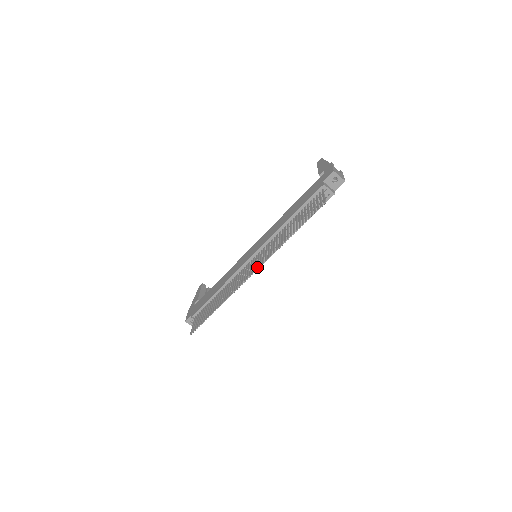
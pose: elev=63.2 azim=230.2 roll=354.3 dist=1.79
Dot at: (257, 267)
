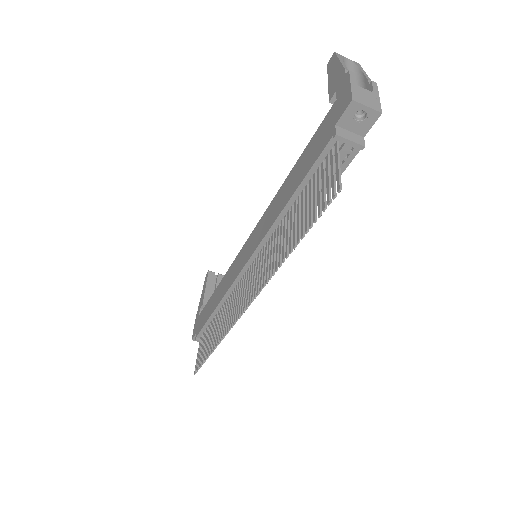
Dot at: (251, 297)
